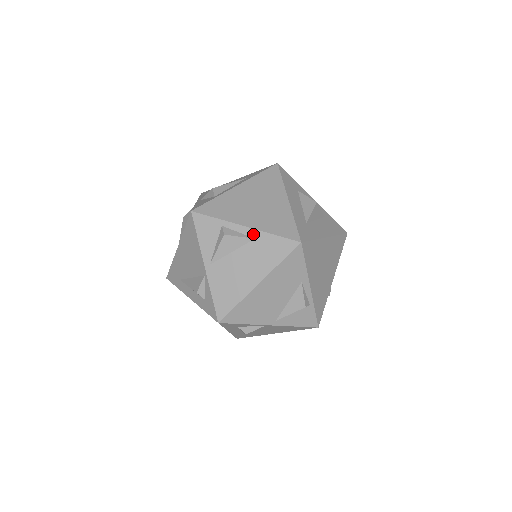
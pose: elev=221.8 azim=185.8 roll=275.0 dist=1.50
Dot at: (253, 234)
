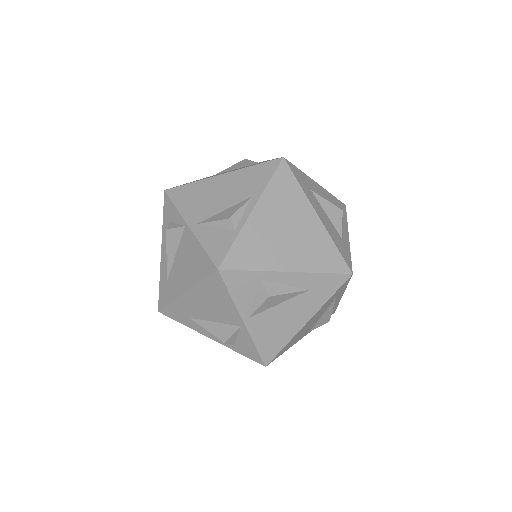
Dot at: occluded
